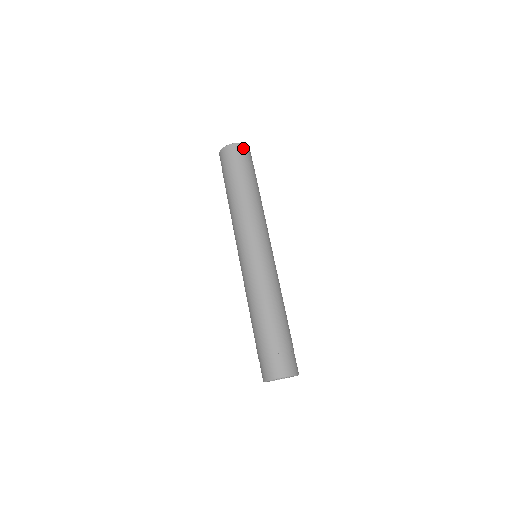
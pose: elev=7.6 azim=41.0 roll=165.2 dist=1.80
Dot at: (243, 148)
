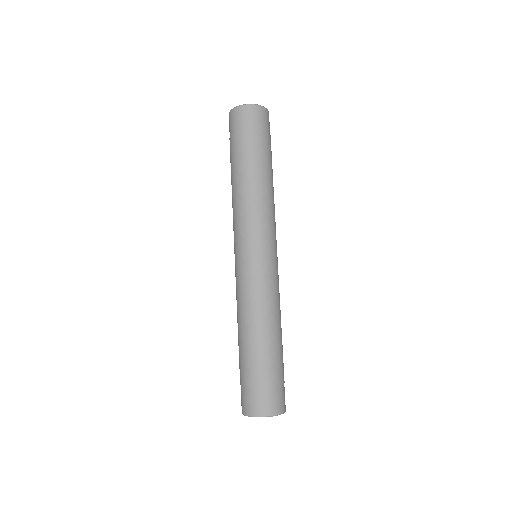
Dot at: (249, 111)
